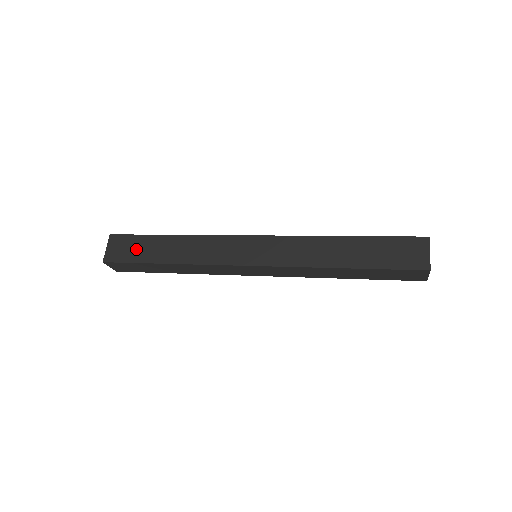
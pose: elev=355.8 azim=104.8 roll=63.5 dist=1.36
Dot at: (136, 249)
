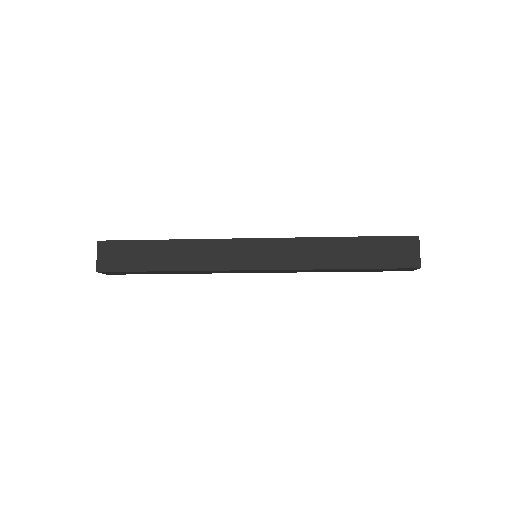
Dot at: (131, 256)
